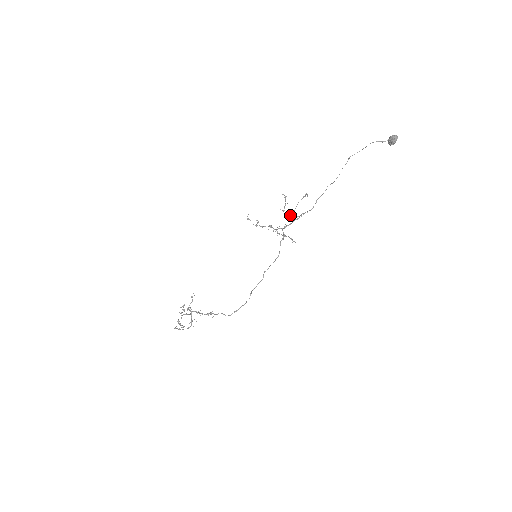
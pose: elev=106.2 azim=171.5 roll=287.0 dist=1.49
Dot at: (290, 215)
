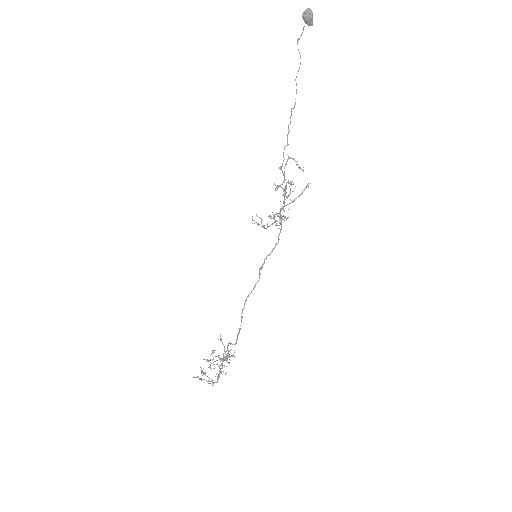
Dot at: (277, 189)
